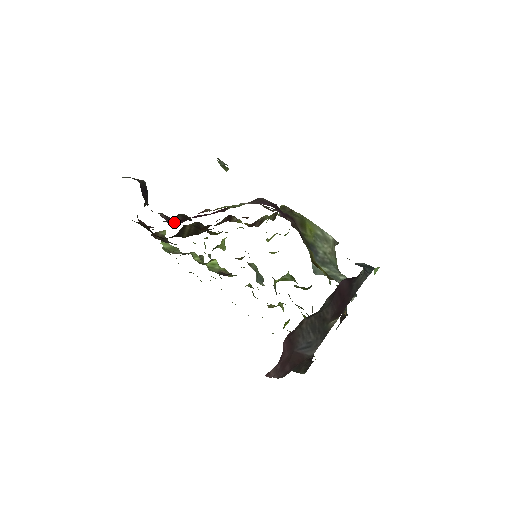
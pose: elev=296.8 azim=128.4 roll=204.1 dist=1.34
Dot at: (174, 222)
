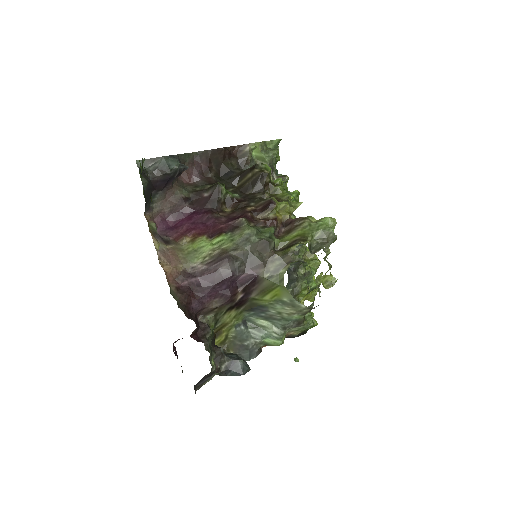
Dot at: (178, 215)
